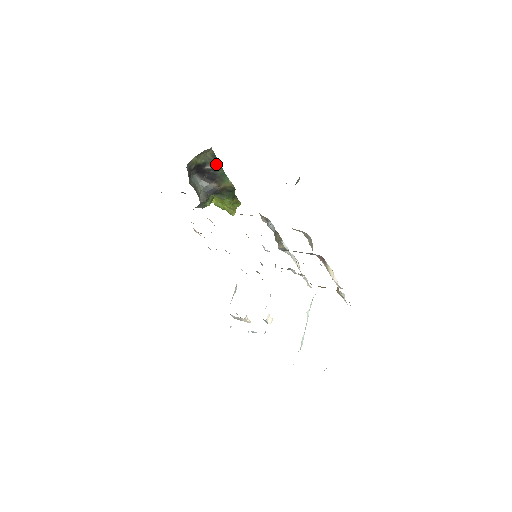
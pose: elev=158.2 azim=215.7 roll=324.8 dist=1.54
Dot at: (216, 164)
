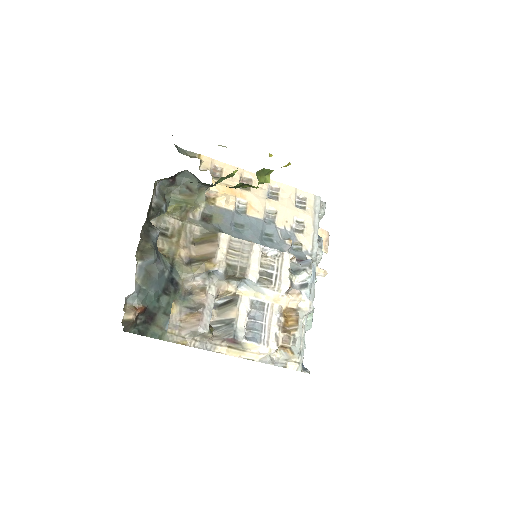
Dot at: occluded
